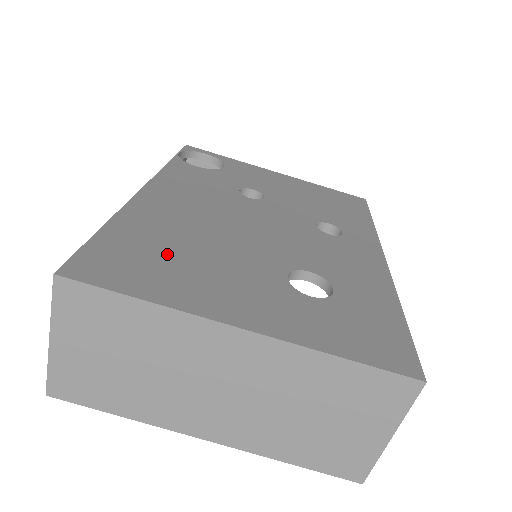
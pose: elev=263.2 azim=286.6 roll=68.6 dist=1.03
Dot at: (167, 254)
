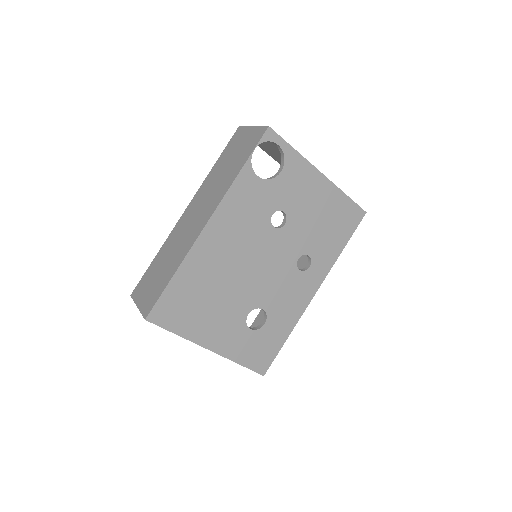
Dot at: (197, 300)
